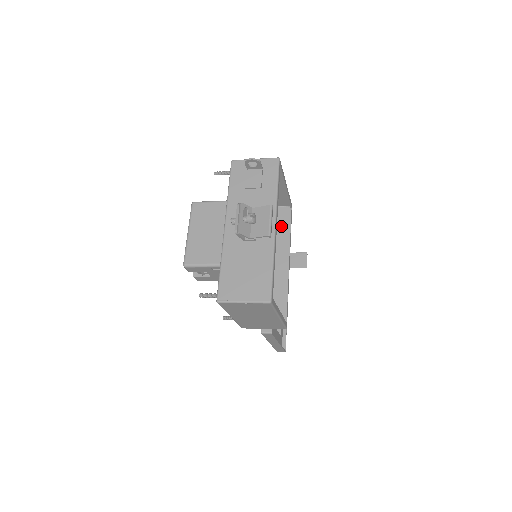
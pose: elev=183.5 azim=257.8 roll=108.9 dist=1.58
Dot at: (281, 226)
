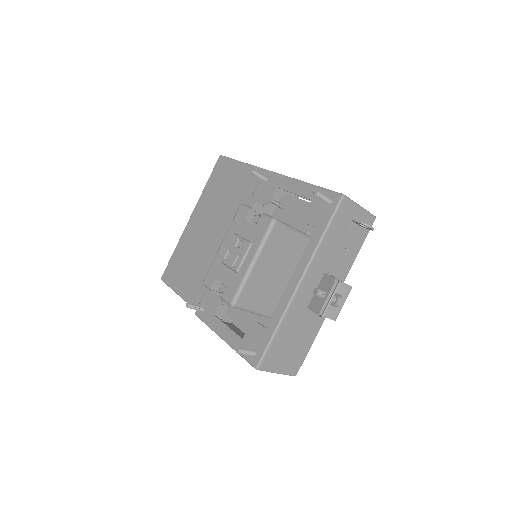
Dot at: occluded
